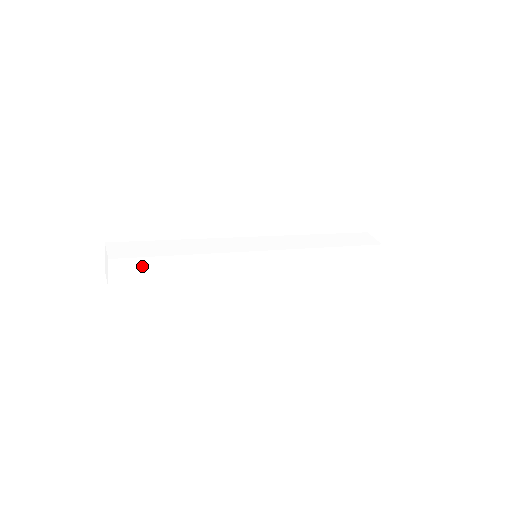
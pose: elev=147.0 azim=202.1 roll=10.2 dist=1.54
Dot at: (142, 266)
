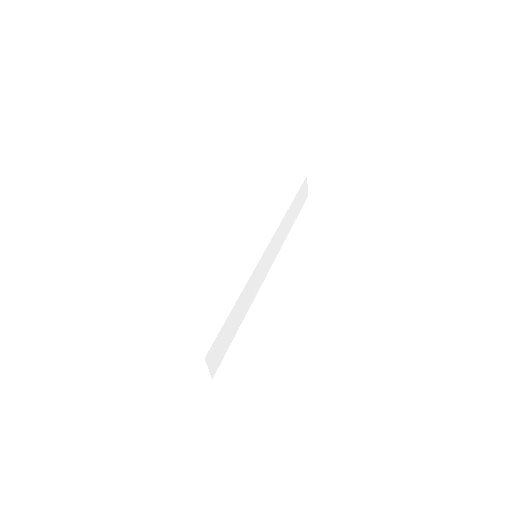
Dot at: (221, 339)
